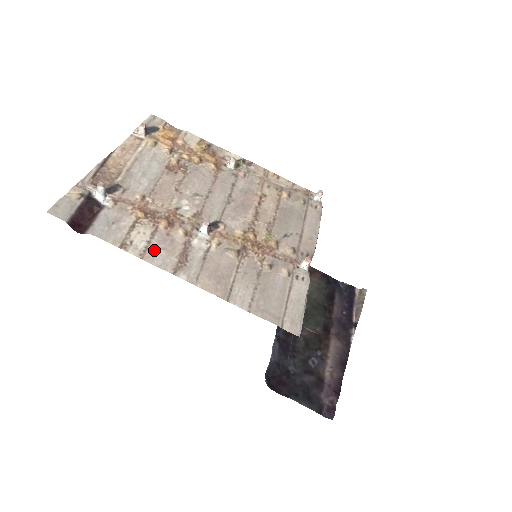
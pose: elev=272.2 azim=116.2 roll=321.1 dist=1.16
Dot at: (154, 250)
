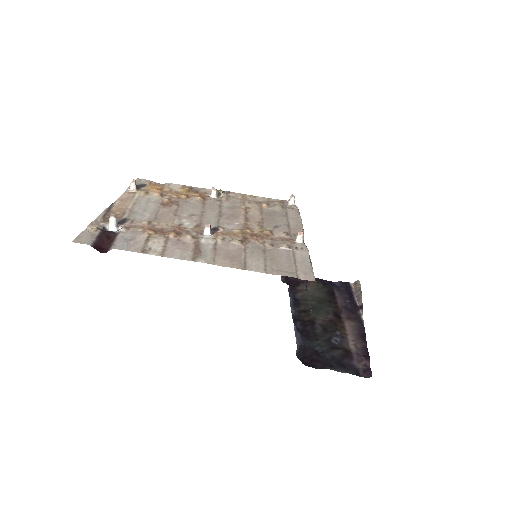
Dot at: (171, 250)
